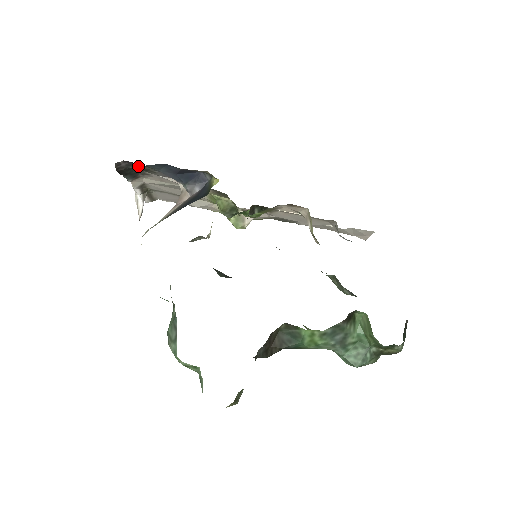
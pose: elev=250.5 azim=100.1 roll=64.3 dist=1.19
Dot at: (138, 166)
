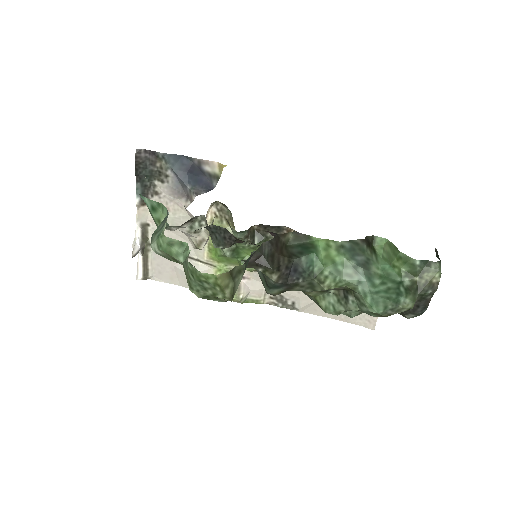
Dot at: (155, 162)
